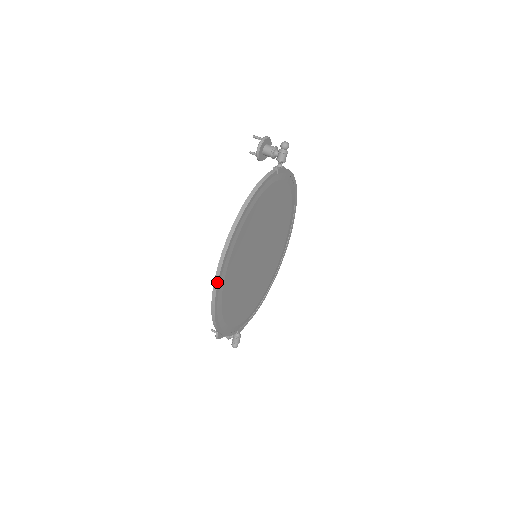
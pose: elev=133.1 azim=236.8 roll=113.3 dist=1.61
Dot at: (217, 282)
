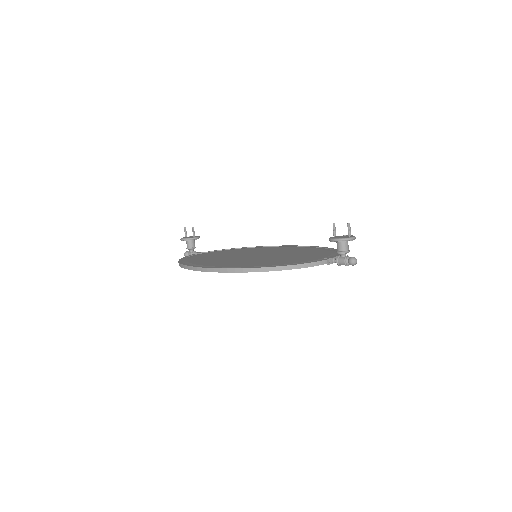
Dot at: (203, 271)
